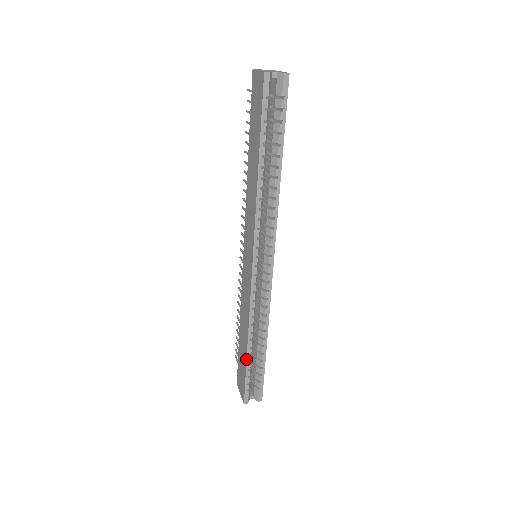
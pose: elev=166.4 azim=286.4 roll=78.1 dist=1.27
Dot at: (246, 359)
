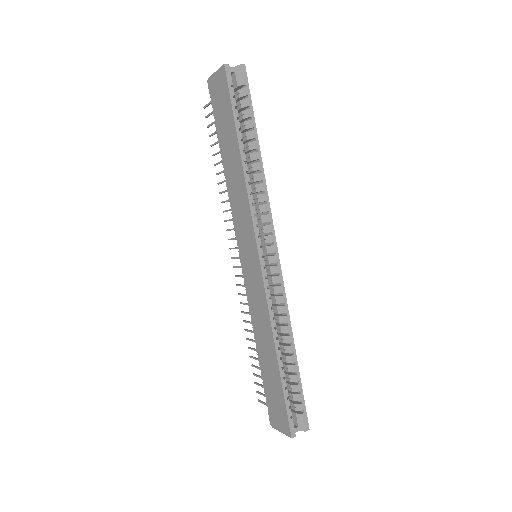
Dot at: (279, 375)
